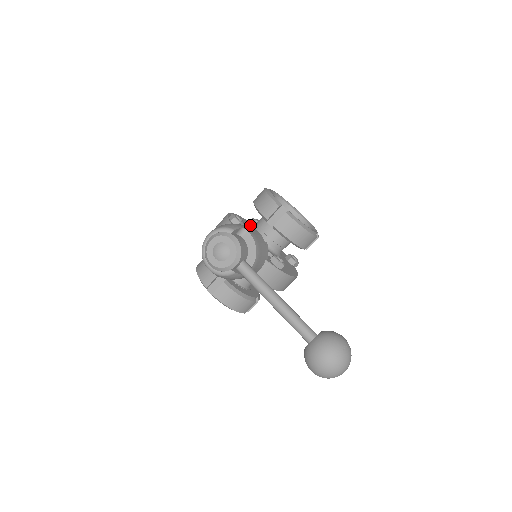
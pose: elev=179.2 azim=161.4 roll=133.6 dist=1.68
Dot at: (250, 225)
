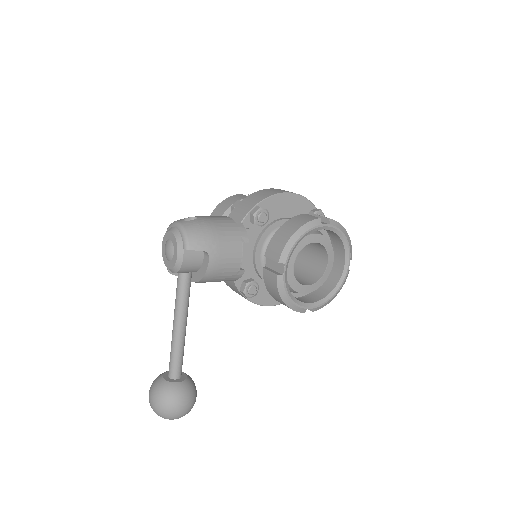
Dot at: occluded
